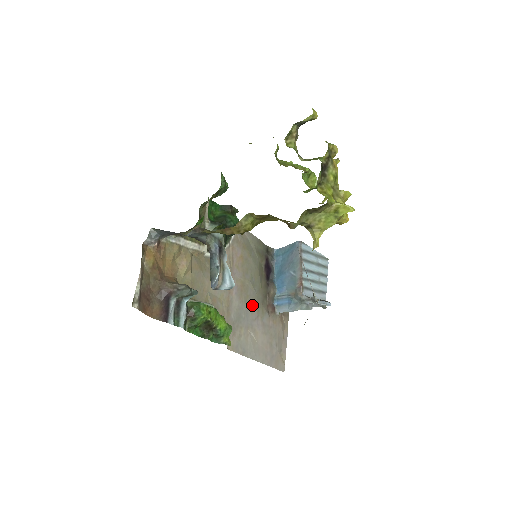
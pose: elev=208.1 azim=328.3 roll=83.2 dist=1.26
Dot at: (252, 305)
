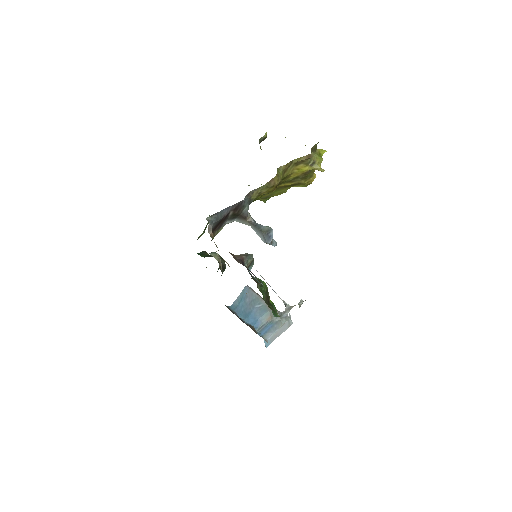
Dot at: occluded
